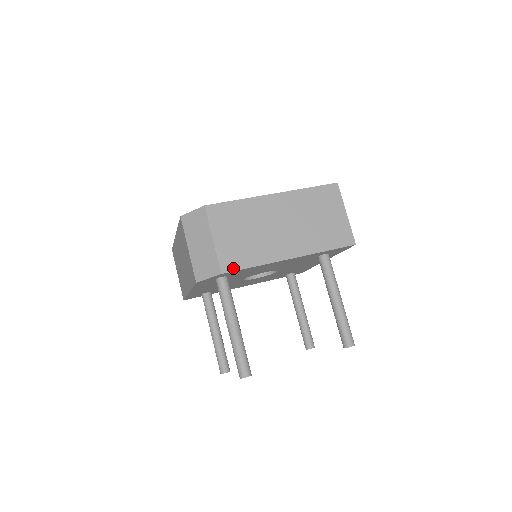
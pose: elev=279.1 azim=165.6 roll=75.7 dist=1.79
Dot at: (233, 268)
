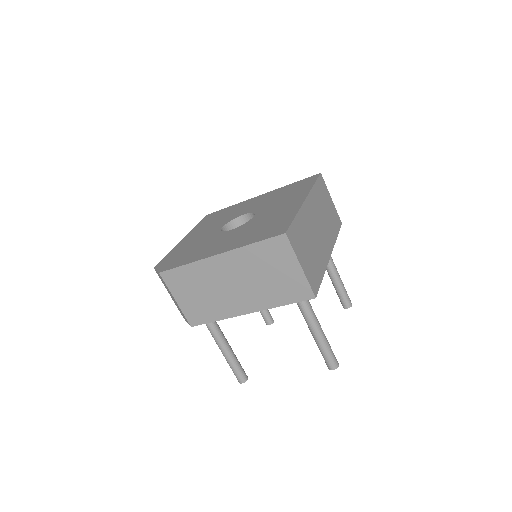
Dot at: (199, 322)
